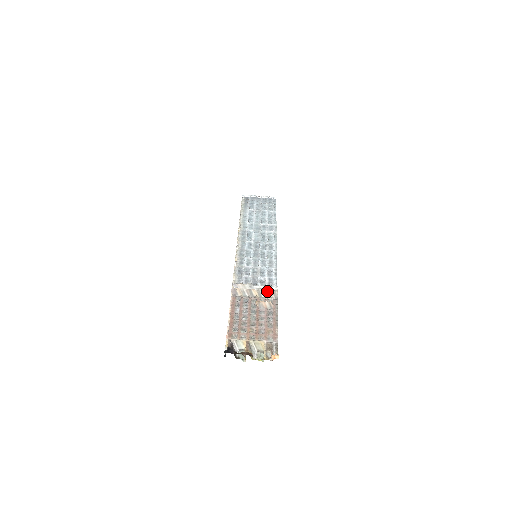
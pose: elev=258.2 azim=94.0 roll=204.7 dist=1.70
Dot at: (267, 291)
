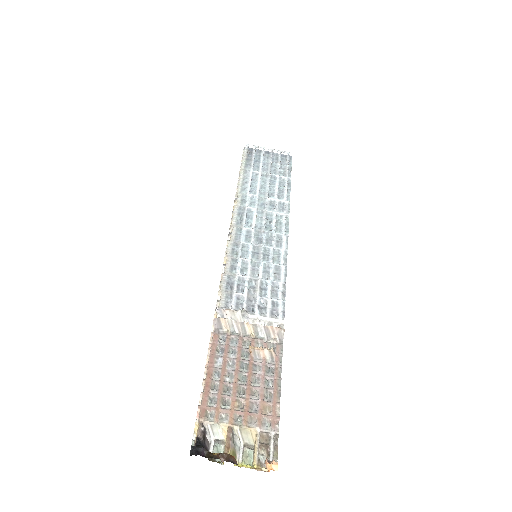
Dot at: (268, 328)
